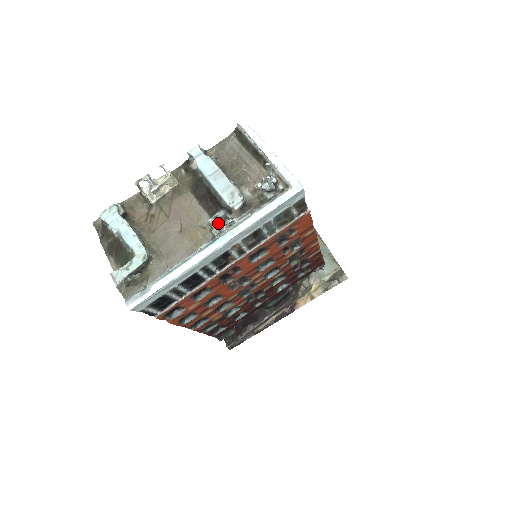
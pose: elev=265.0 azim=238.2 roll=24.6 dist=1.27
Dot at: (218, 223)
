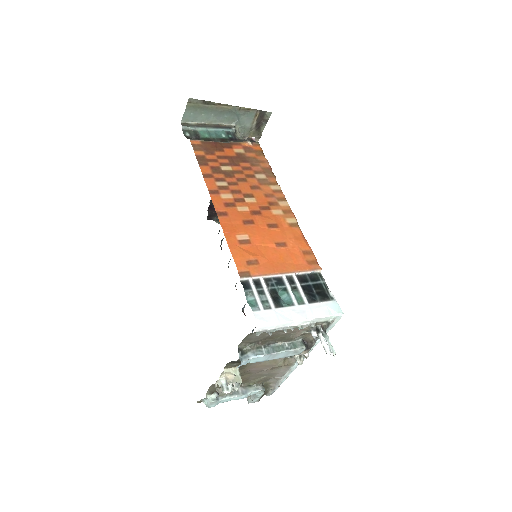
Dot at: occluded
